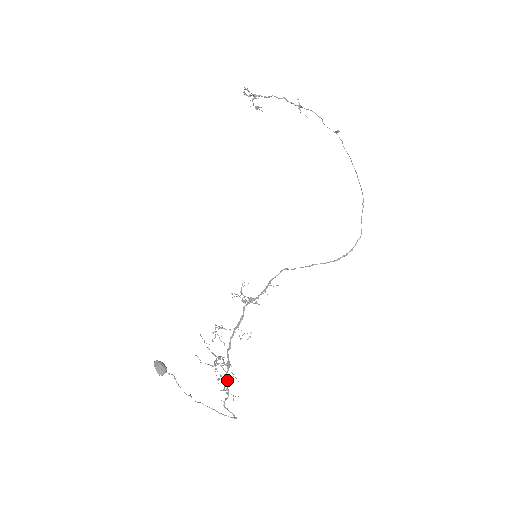
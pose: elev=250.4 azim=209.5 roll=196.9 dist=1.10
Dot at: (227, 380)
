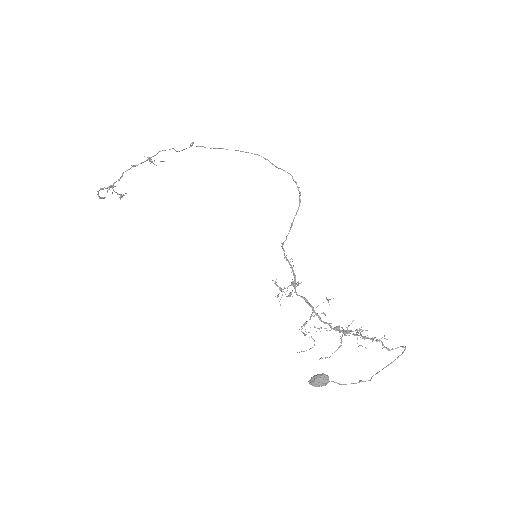
Dot at: (363, 336)
